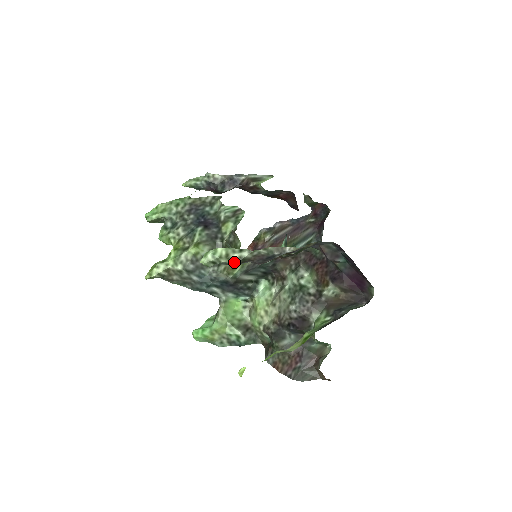
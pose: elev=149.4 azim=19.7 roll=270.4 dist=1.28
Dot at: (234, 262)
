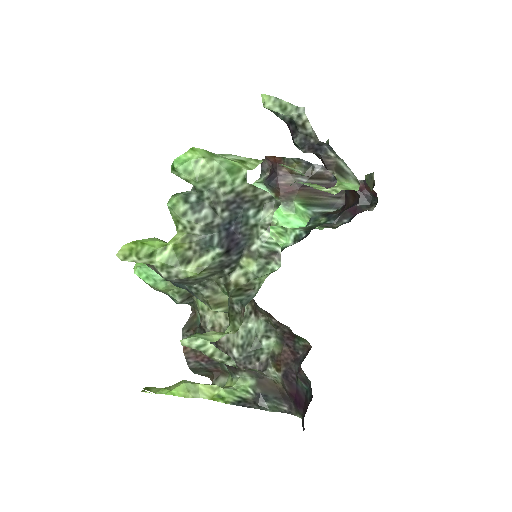
Dot at: (213, 359)
